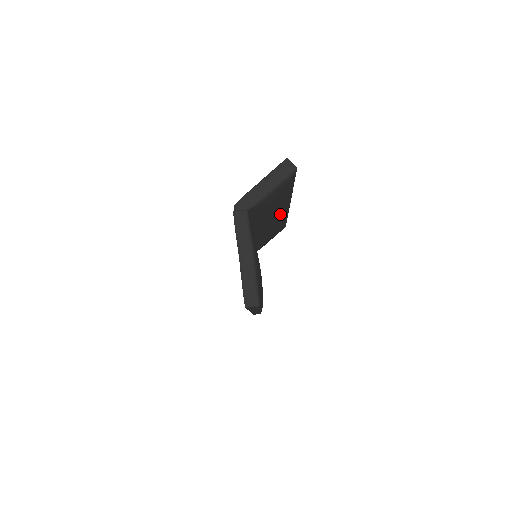
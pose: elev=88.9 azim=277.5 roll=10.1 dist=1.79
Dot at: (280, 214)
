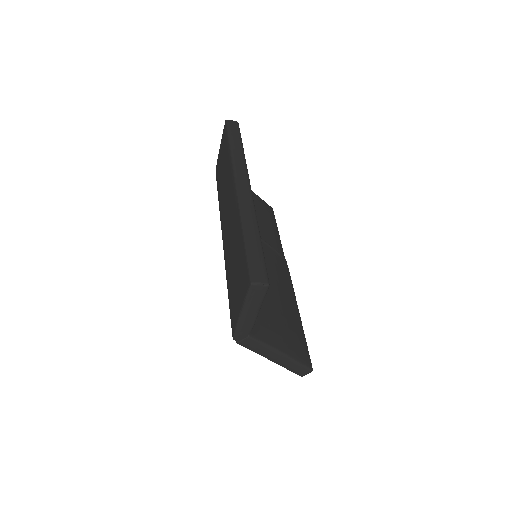
Dot at: occluded
